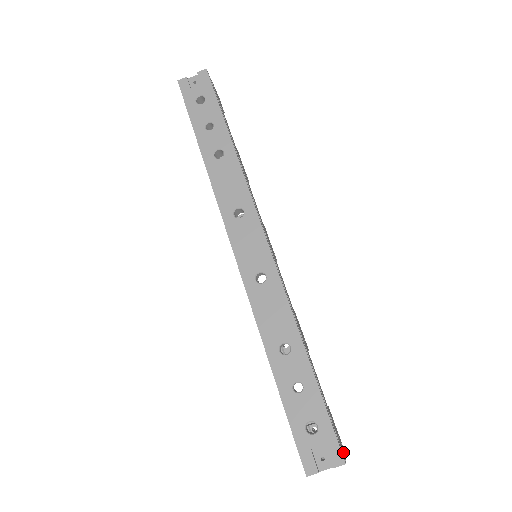
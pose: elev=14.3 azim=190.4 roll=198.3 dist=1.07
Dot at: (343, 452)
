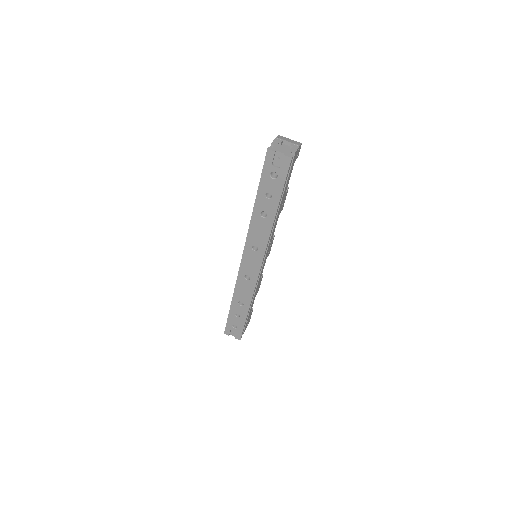
Dot at: occluded
